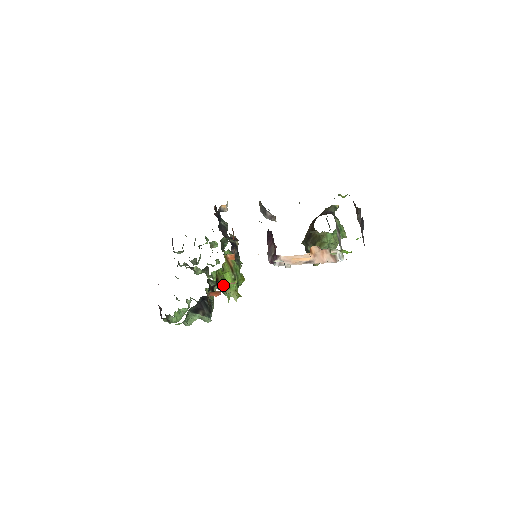
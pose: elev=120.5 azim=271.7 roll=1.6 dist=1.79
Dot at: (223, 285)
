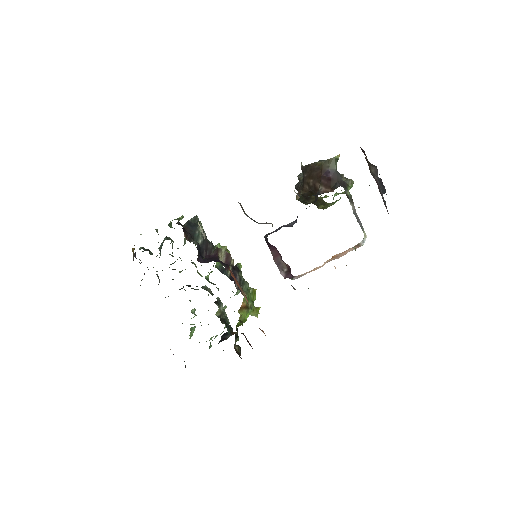
Dot at: occluded
